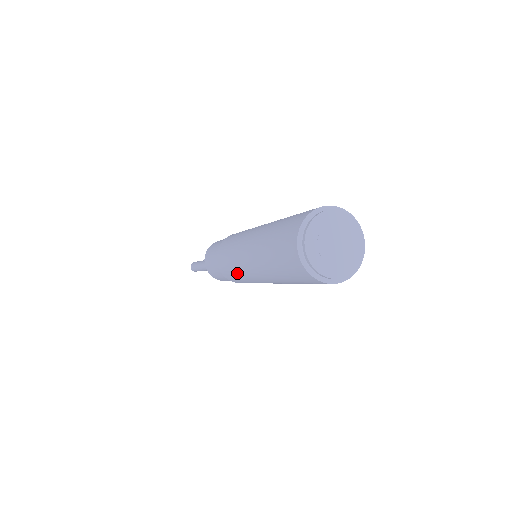
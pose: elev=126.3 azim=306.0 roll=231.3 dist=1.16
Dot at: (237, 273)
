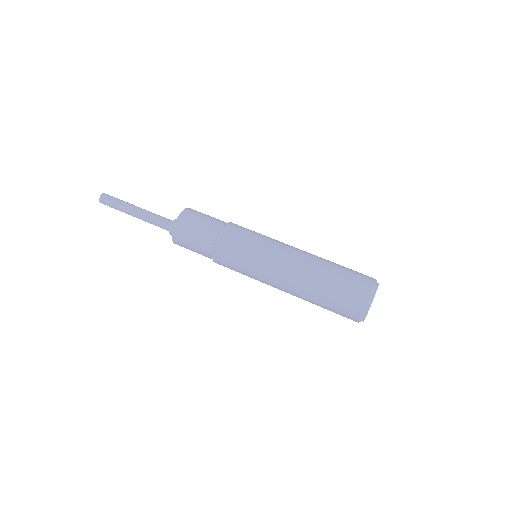
Dot at: (249, 274)
